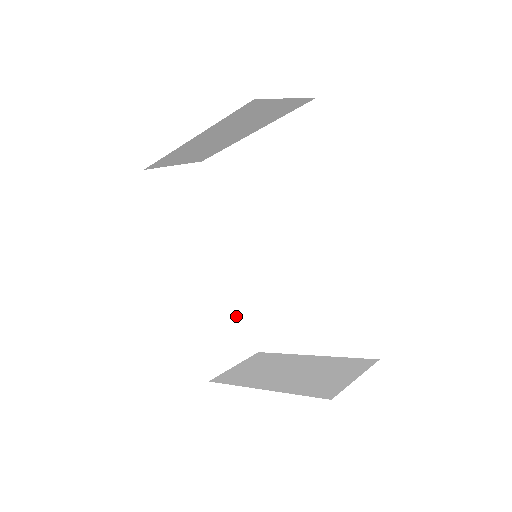
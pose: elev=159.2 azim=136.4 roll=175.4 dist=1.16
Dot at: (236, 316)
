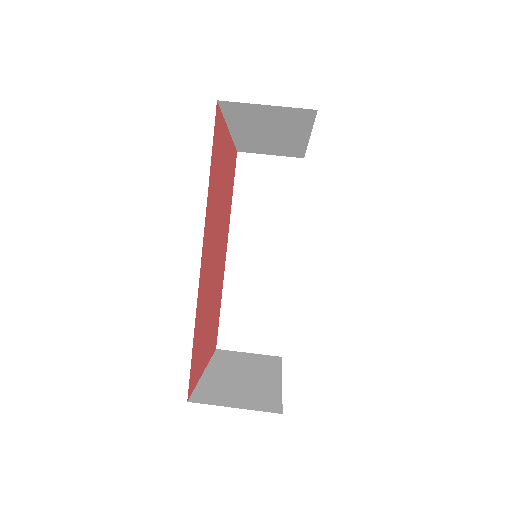
Dot at: (272, 312)
